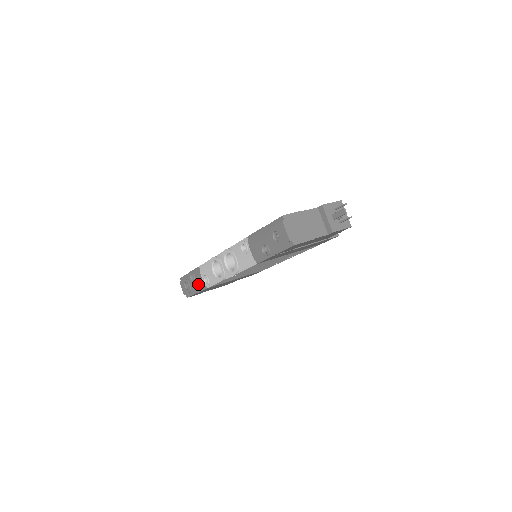
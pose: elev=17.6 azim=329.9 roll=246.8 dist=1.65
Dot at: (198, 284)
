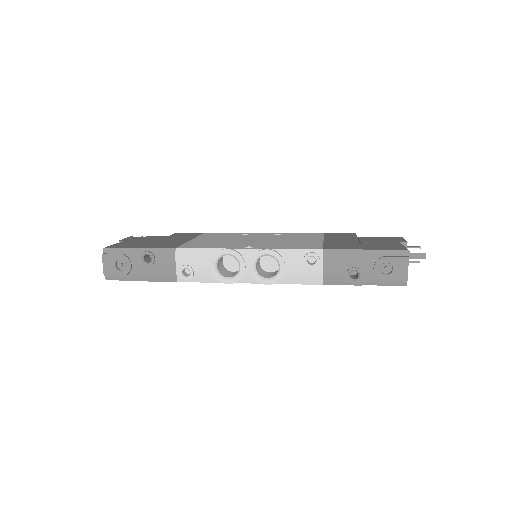
Dot at: (159, 271)
